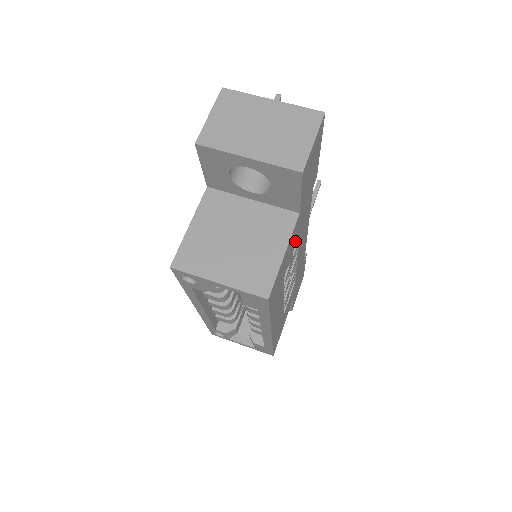
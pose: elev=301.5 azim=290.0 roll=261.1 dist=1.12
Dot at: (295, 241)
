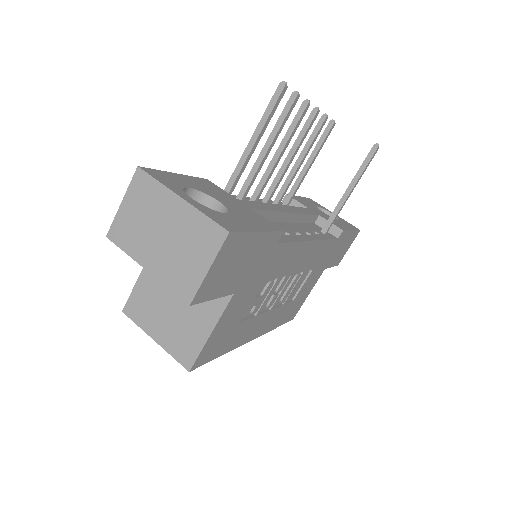
Dot at: (252, 294)
